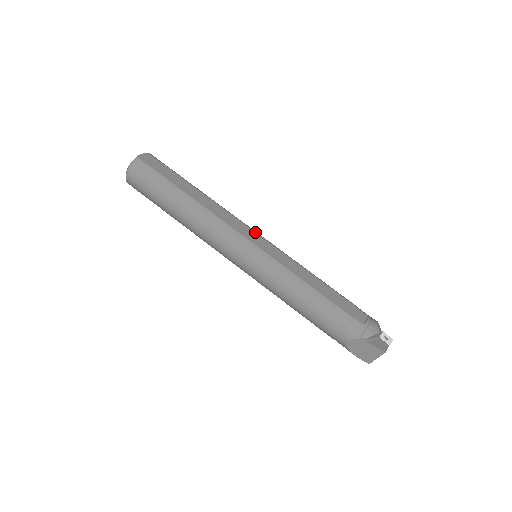
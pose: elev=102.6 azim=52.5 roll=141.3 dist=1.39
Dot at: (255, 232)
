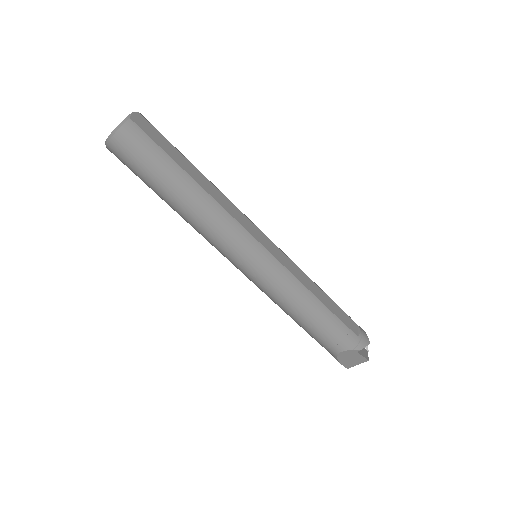
Dot at: occluded
